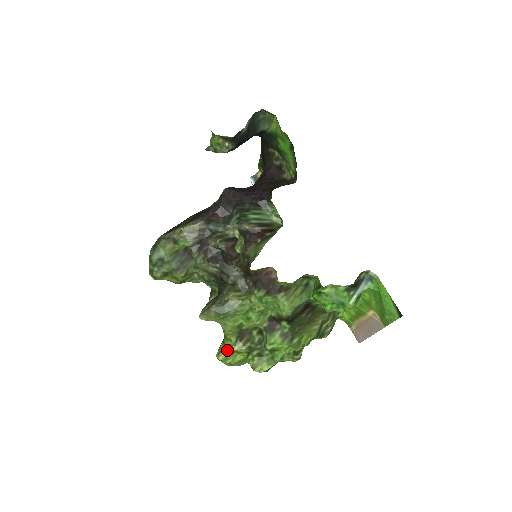
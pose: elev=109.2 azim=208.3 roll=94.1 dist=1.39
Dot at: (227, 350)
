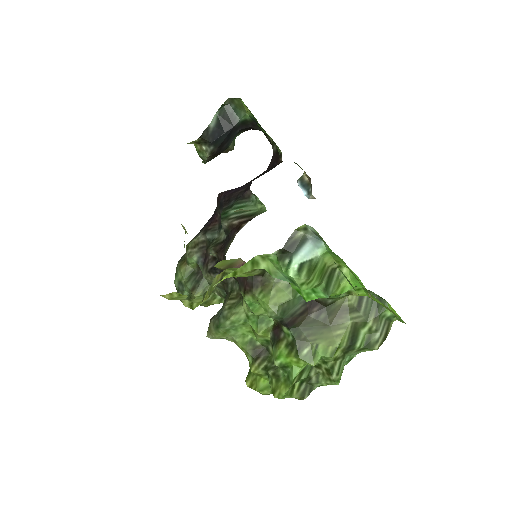
Dot at: (252, 374)
